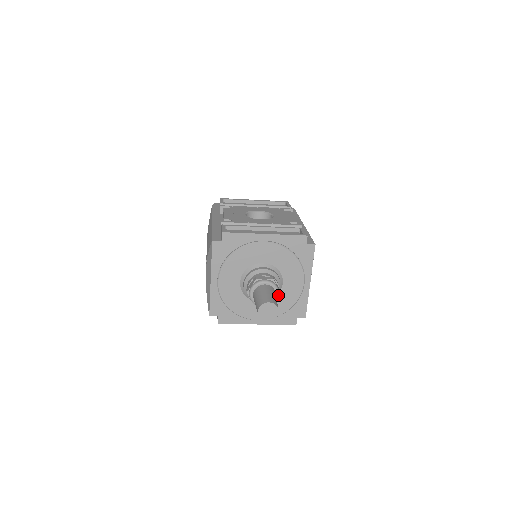
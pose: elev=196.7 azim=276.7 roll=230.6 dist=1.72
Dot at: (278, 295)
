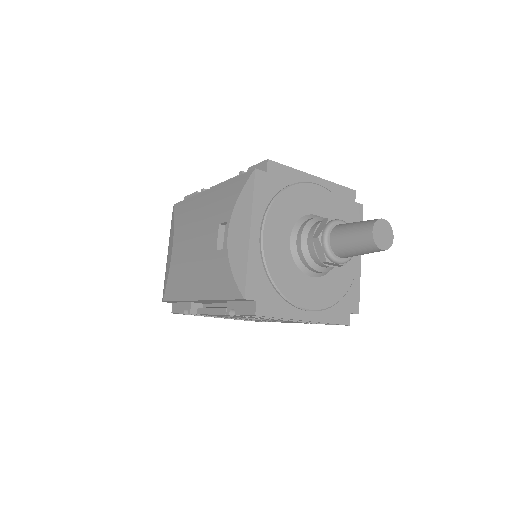
Dot at: occluded
